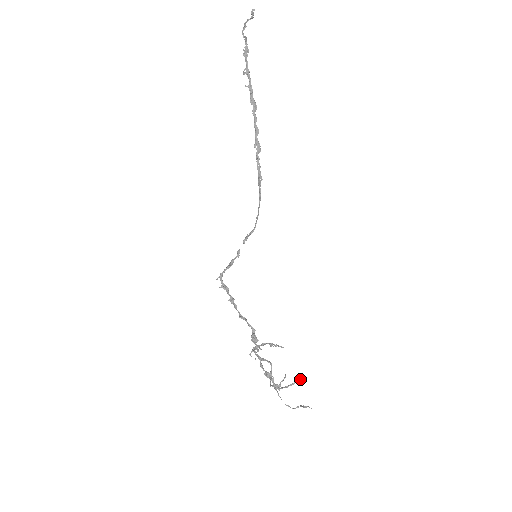
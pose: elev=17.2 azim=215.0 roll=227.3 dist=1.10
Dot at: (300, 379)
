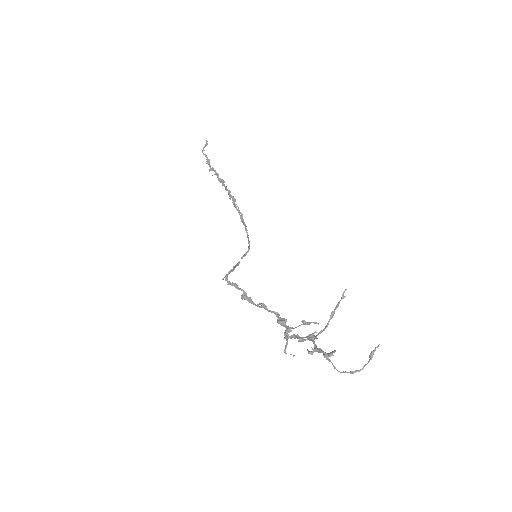
Dot at: (342, 294)
